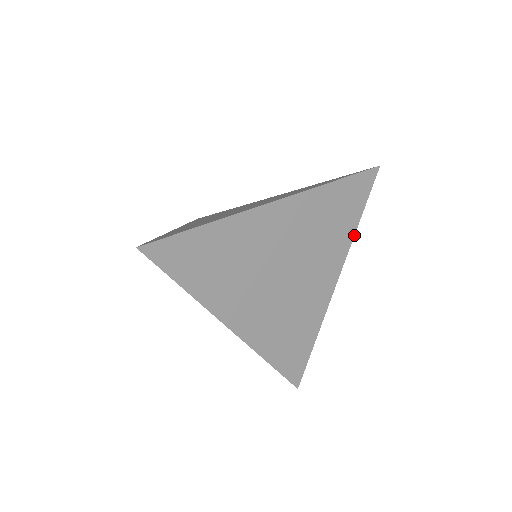
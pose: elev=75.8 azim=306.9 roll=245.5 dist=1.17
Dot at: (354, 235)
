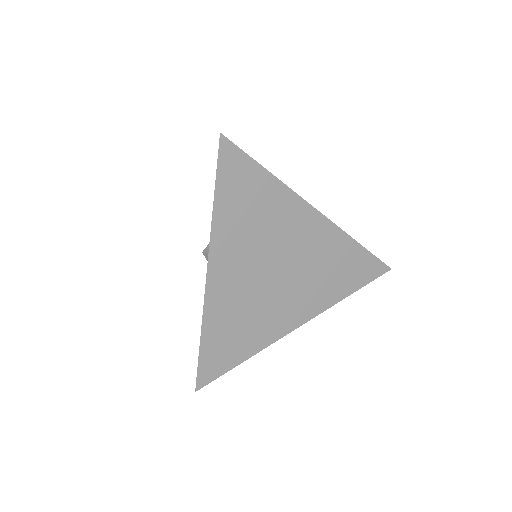
Dot at: (339, 301)
